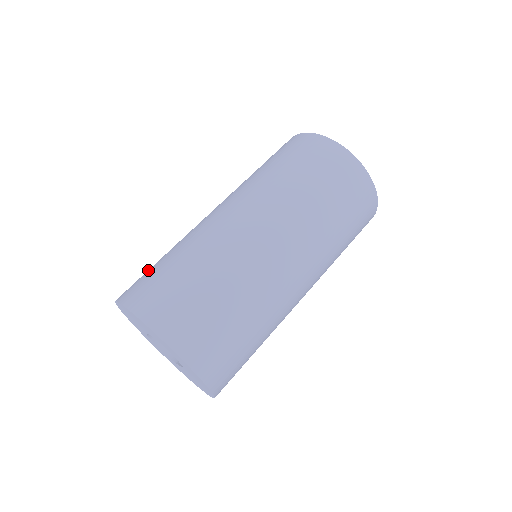
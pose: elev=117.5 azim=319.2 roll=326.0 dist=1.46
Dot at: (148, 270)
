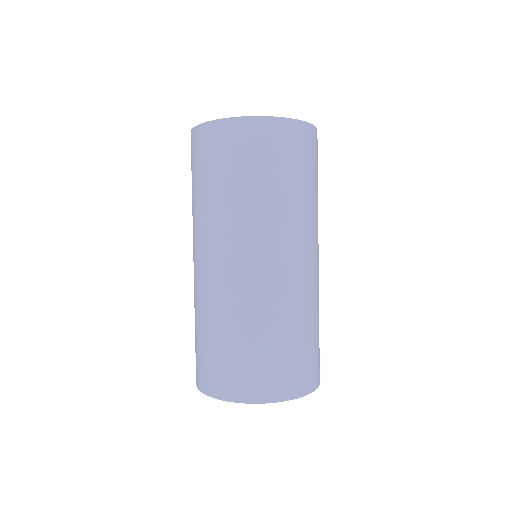
Dot at: (195, 346)
